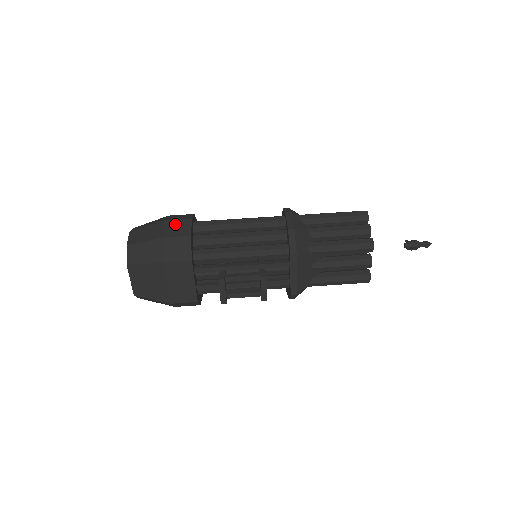
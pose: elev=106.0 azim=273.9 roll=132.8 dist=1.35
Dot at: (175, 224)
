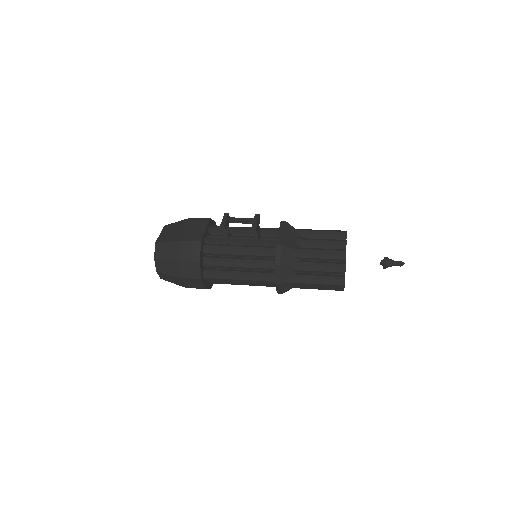
Dot at: occluded
